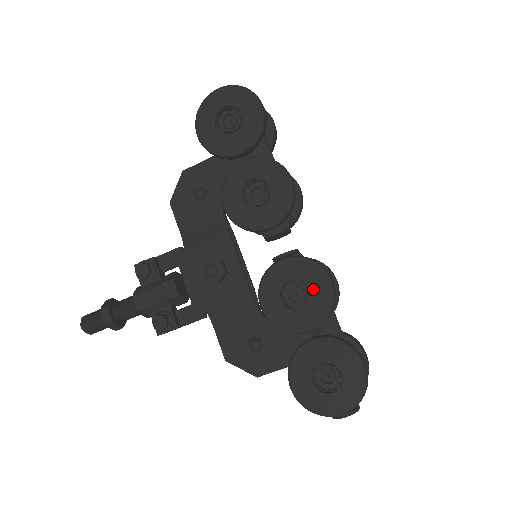
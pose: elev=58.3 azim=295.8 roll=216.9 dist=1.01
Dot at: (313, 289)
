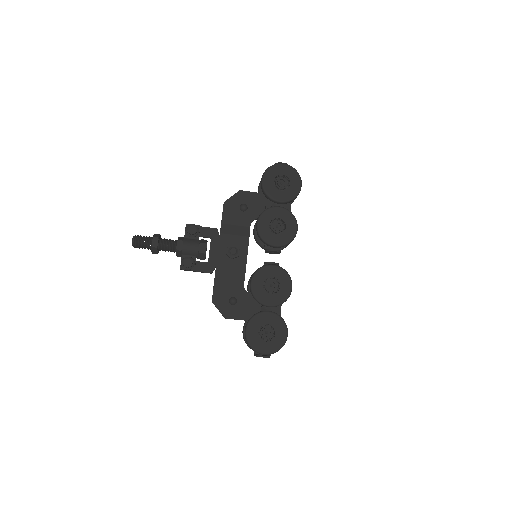
Dot at: (282, 287)
